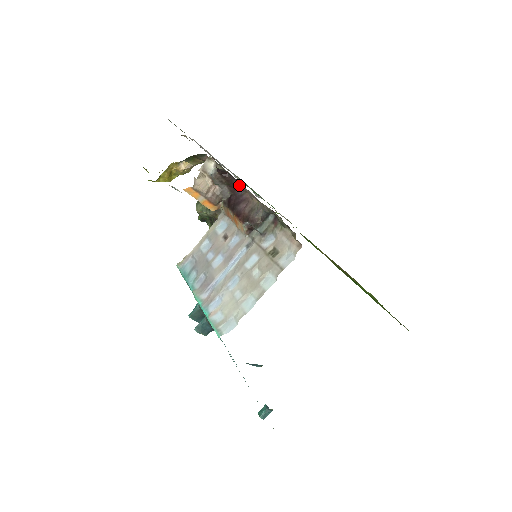
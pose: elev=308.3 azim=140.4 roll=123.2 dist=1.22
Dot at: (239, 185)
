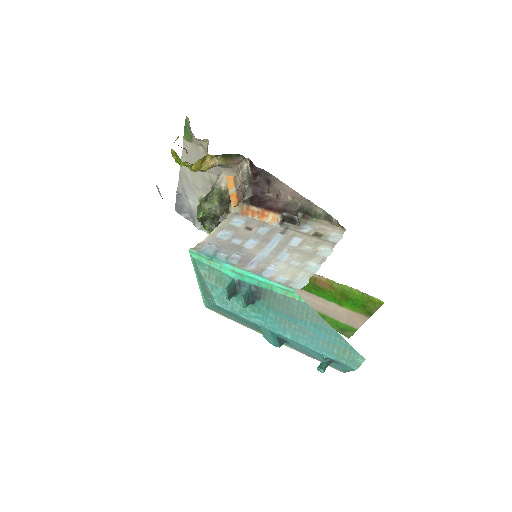
Dot at: (263, 188)
